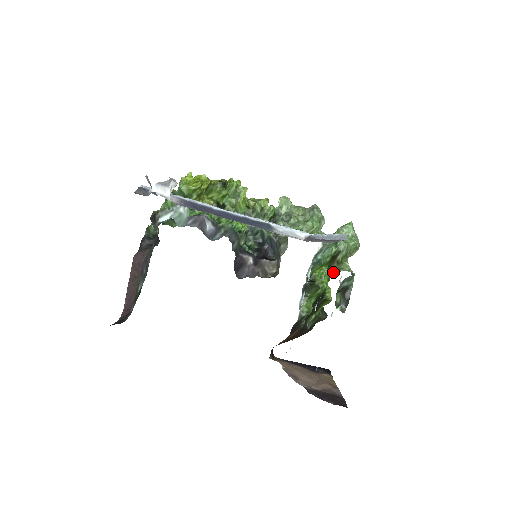
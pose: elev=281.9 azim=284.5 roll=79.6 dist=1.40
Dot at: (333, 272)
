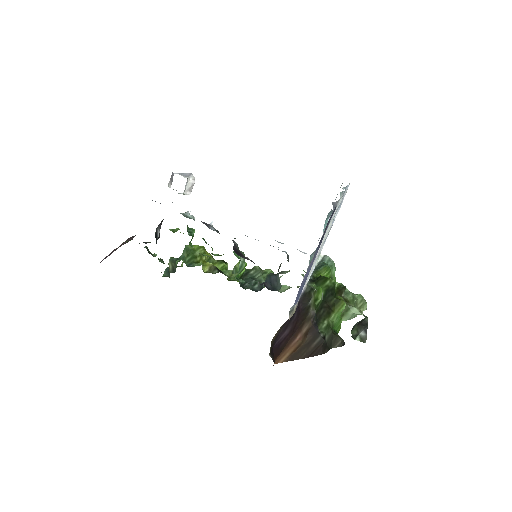
Dot at: occluded
